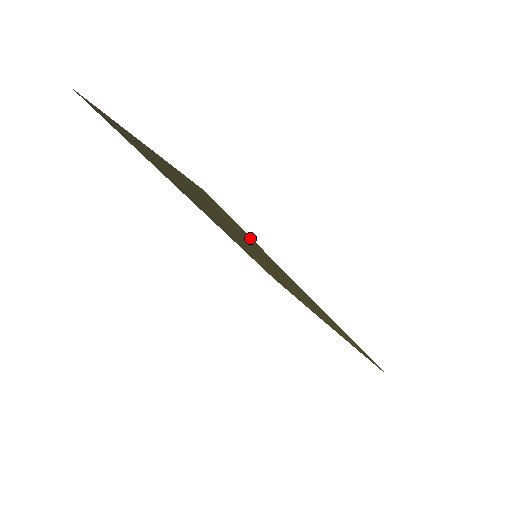
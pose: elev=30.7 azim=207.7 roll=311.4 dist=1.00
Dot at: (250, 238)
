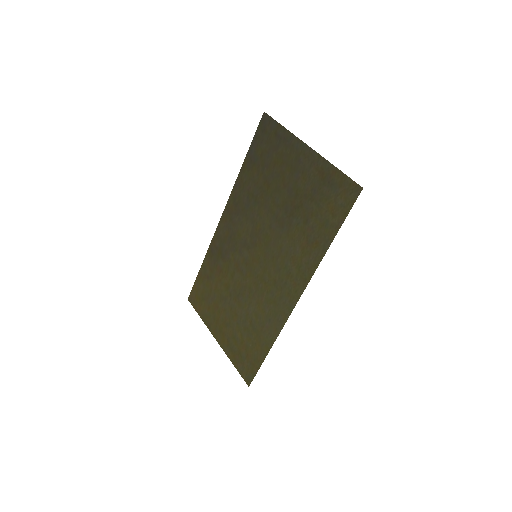
Dot at: (339, 223)
